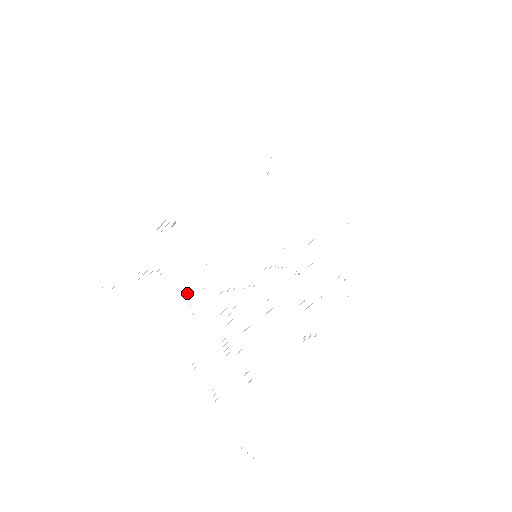
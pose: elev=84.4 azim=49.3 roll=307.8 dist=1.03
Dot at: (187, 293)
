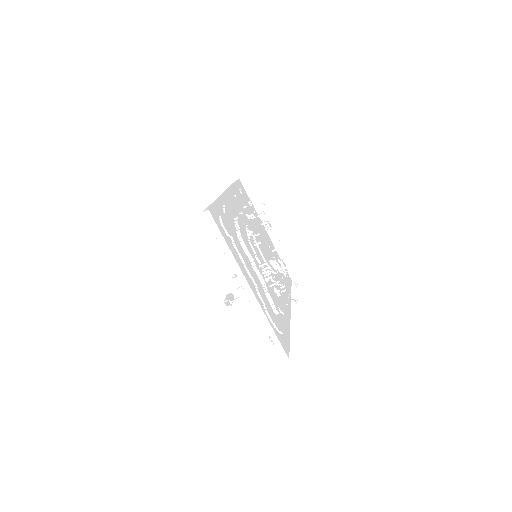
Dot at: (252, 255)
